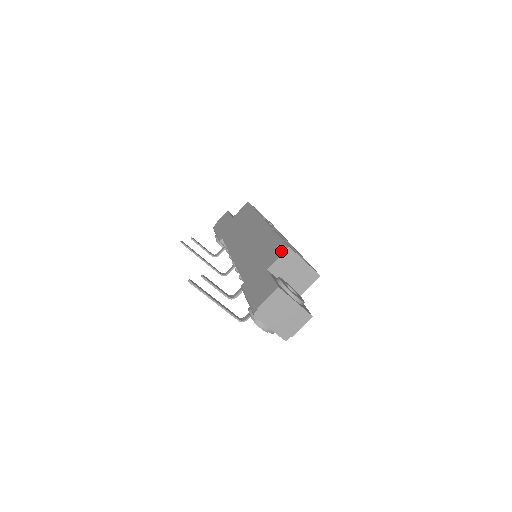
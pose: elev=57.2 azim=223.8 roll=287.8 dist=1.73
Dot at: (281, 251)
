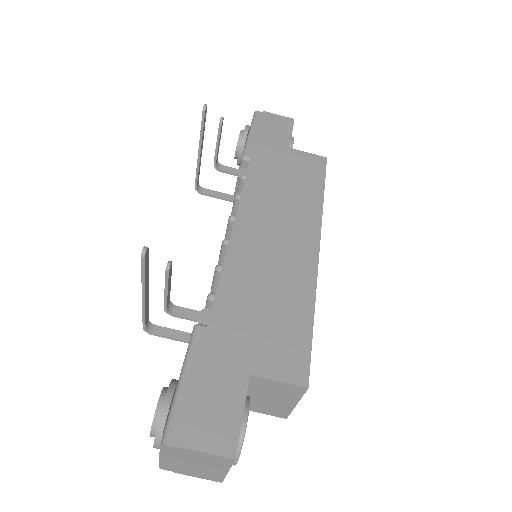
Dot at: (293, 375)
